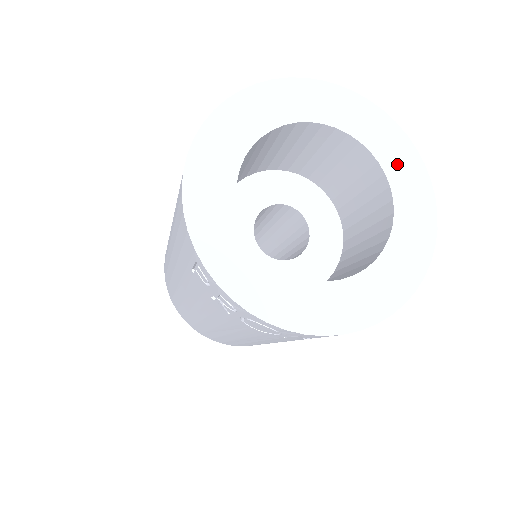
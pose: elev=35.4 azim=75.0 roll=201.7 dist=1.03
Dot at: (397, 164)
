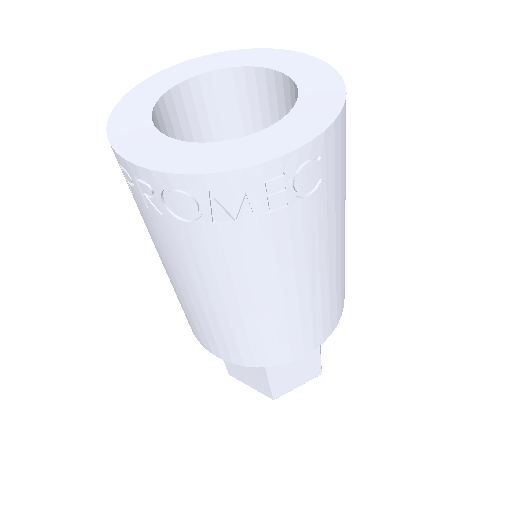
Dot at: (301, 70)
